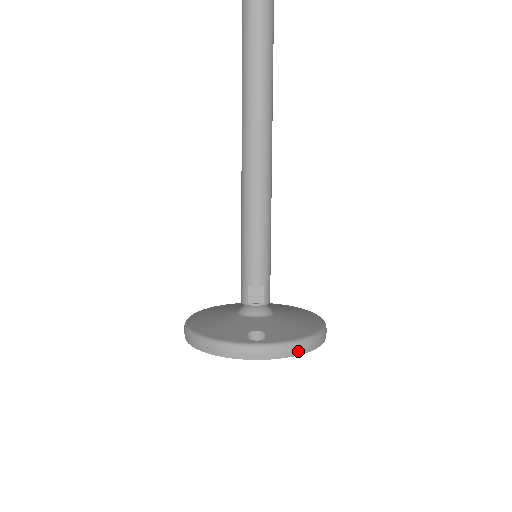
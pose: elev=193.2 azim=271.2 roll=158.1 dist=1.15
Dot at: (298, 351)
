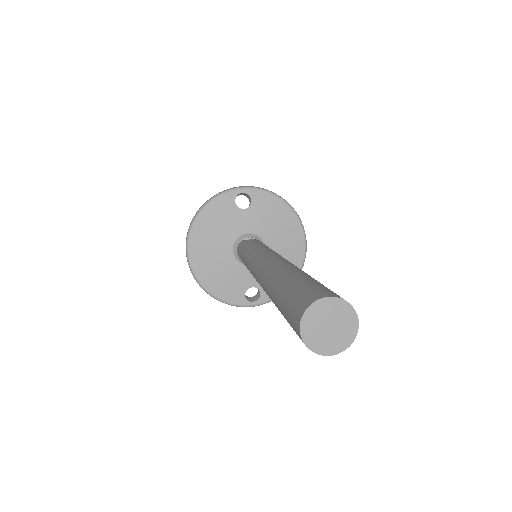
Dot at: occluded
